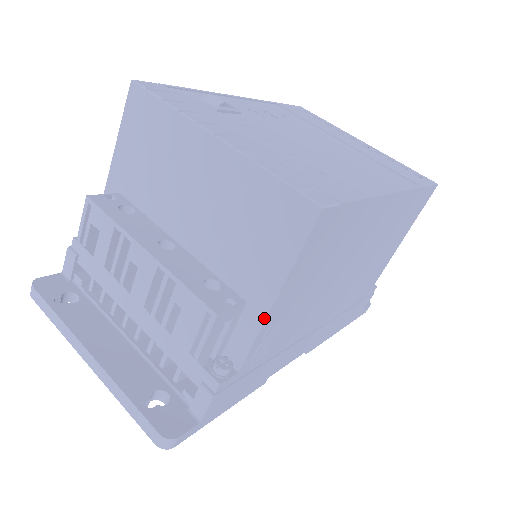
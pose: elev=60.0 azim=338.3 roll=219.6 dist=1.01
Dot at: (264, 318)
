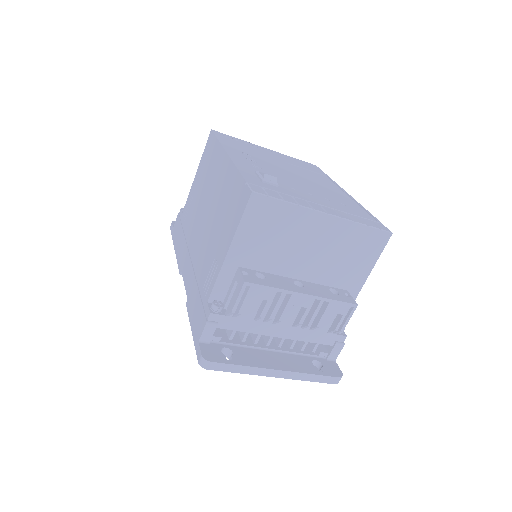
Dot at: (358, 293)
